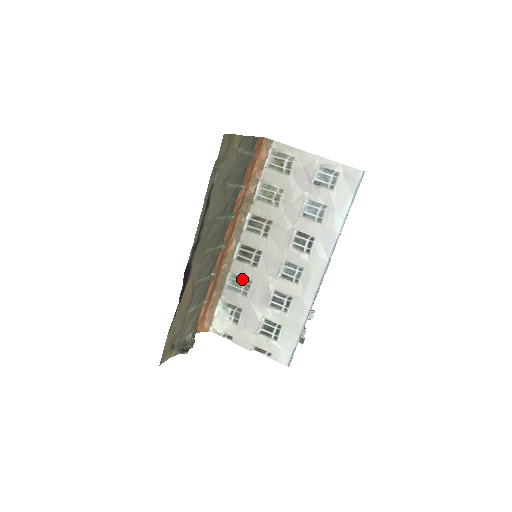
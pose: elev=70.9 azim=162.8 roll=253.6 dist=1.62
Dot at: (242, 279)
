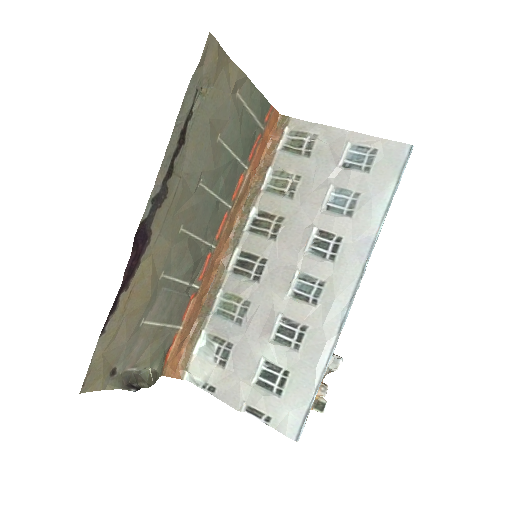
Dot at: (237, 300)
